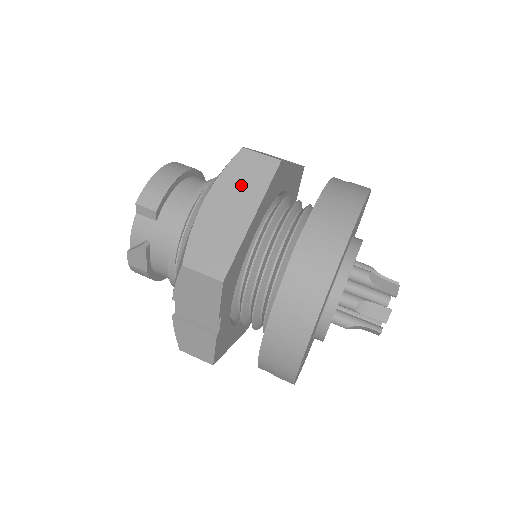
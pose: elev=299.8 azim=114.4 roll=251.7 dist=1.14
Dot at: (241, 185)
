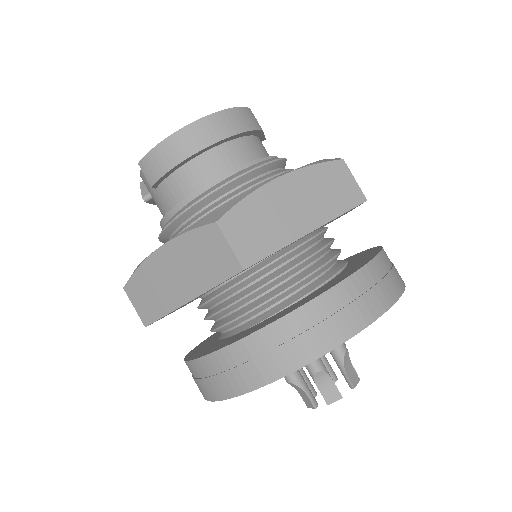
Dot at: (194, 262)
